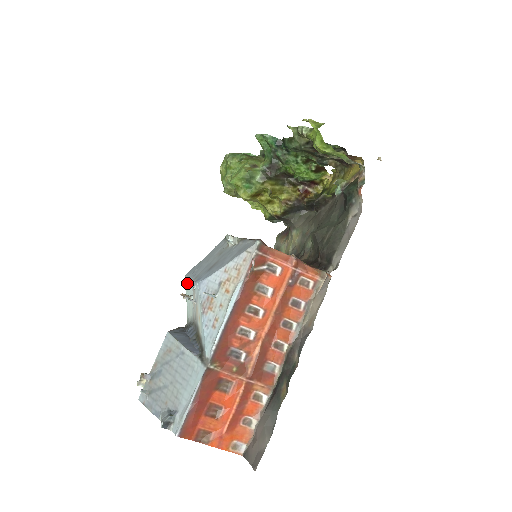
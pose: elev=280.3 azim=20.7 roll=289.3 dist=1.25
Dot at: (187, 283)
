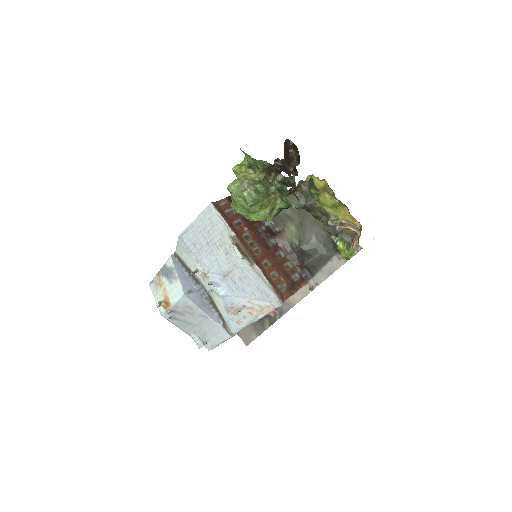
Dot at: (185, 248)
